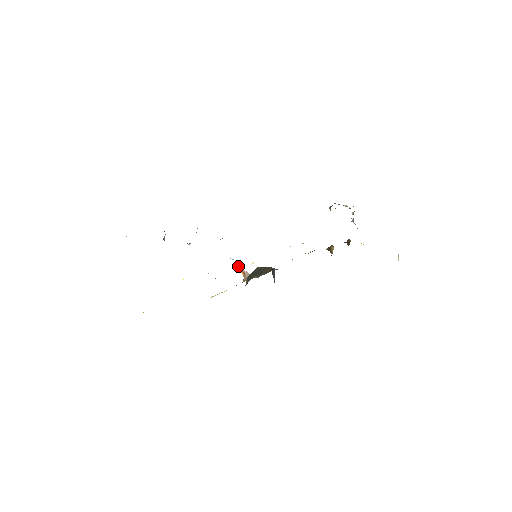
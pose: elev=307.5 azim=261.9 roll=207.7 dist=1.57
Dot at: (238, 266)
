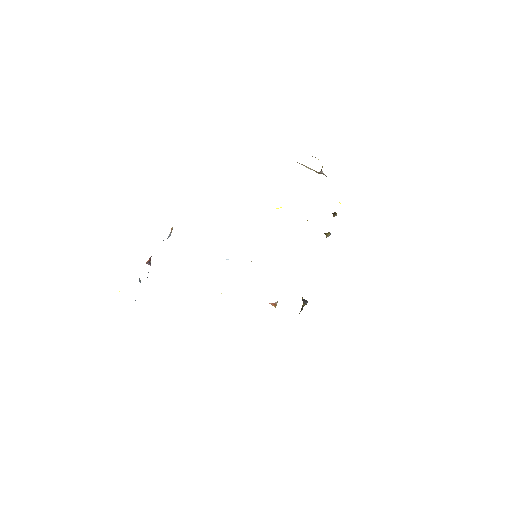
Dot at: (270, 303)
